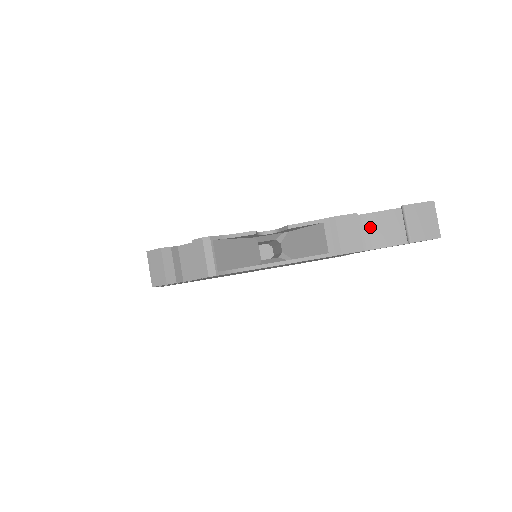
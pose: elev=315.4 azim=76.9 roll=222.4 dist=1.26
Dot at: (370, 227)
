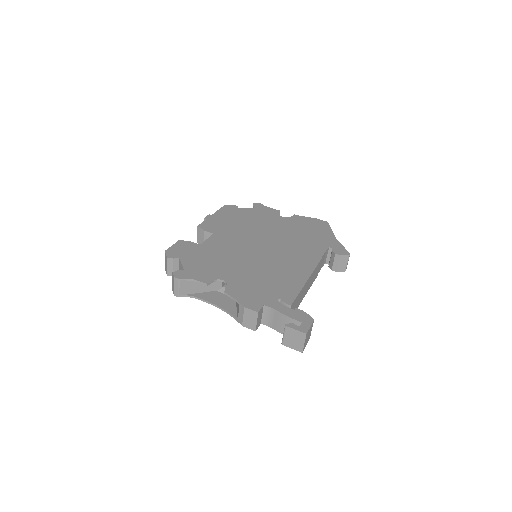
Dot at: (274, 317)
